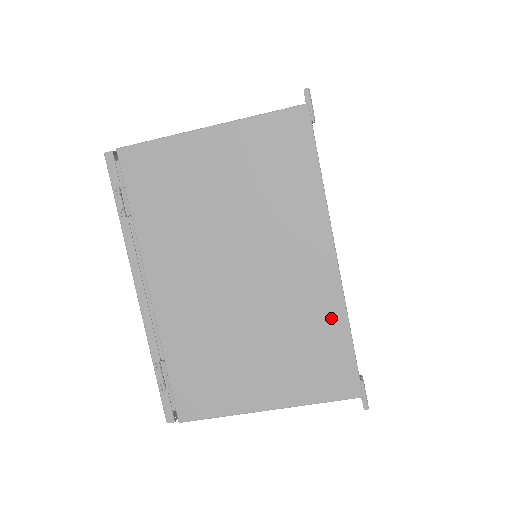
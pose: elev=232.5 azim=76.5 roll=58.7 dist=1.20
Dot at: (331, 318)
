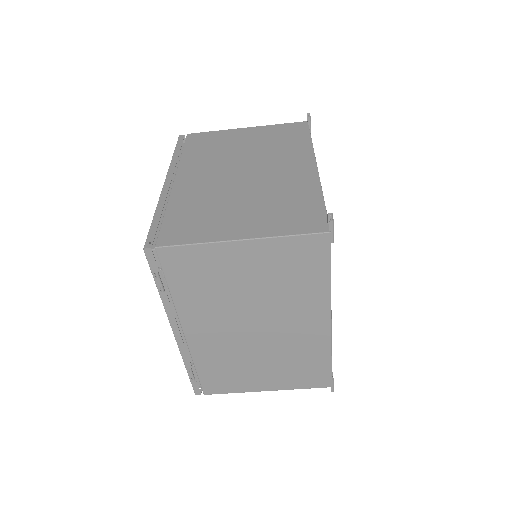
Dot at: (320, 353)
